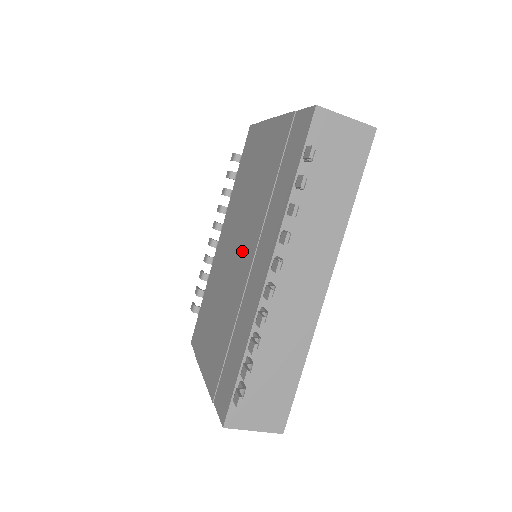
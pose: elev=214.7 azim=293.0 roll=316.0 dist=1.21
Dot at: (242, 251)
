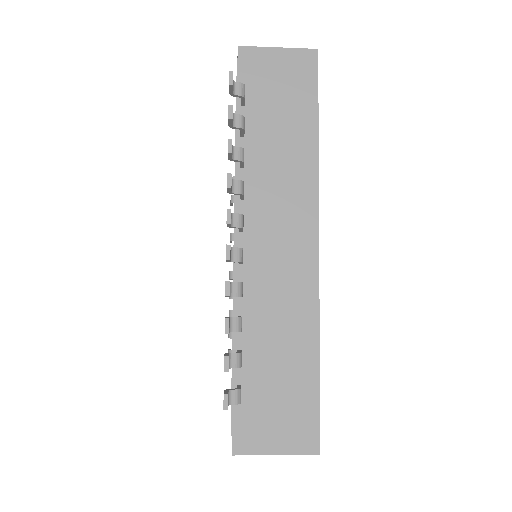
Dot at: occluded
